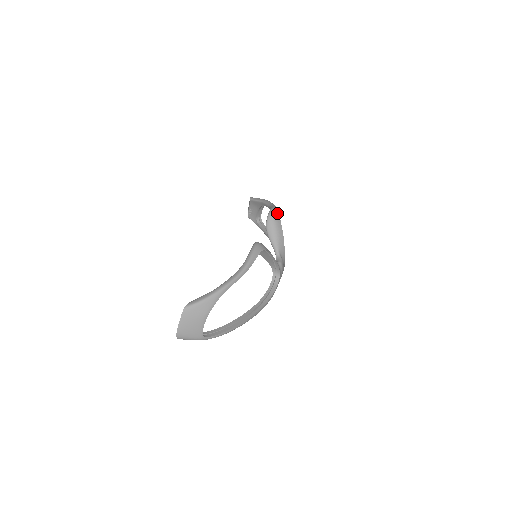
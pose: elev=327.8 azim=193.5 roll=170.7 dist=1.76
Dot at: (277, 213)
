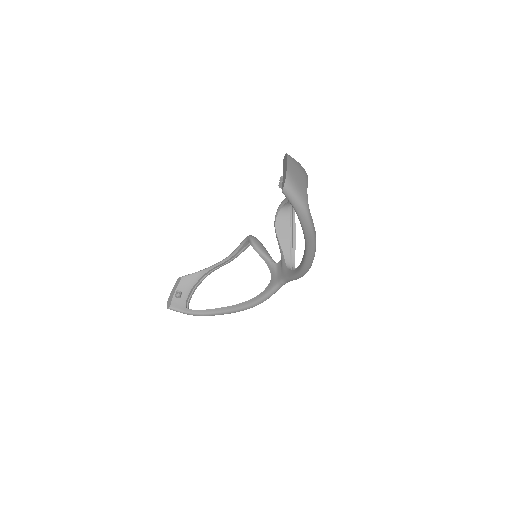
Dot at: occluded
